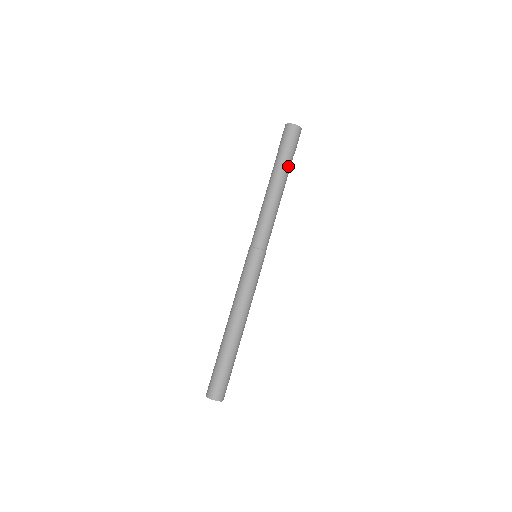
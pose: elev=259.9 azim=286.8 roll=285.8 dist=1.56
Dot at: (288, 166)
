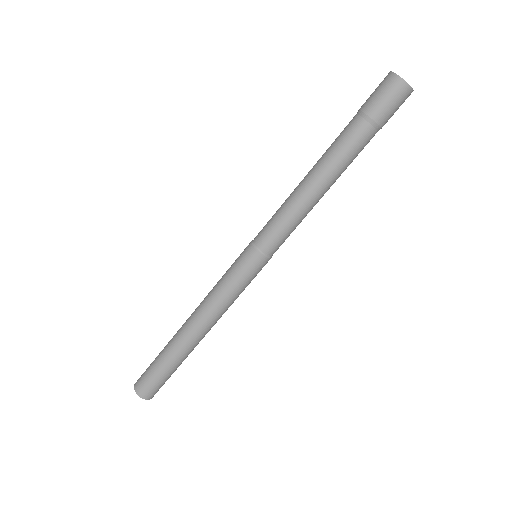
Dot at: (355, 144)
